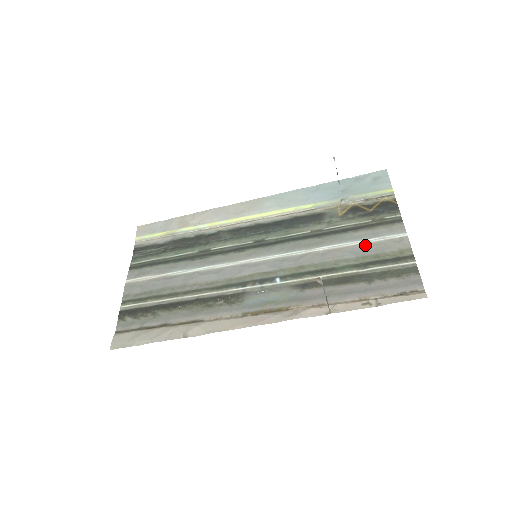
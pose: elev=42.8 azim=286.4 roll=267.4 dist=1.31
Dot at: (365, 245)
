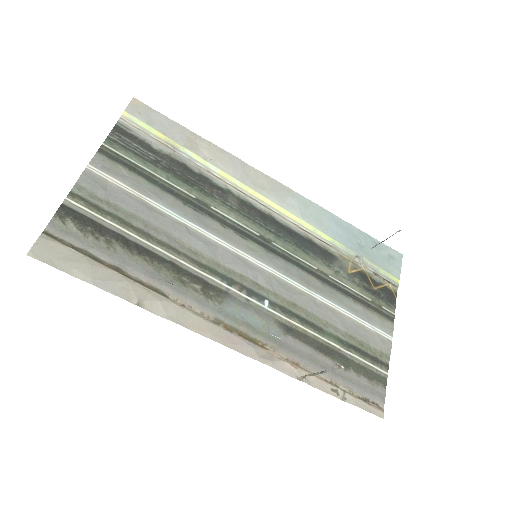
Dot at: (357, 324)
